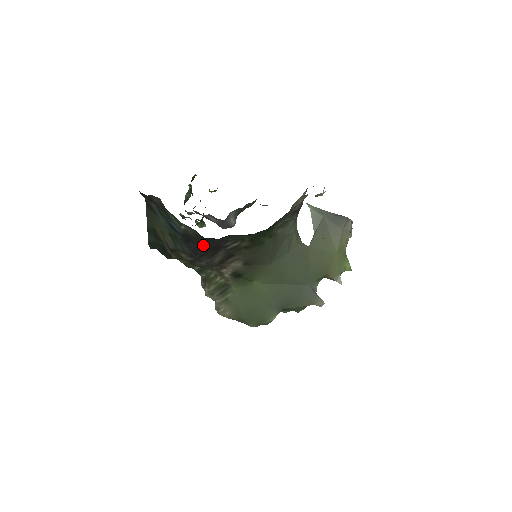
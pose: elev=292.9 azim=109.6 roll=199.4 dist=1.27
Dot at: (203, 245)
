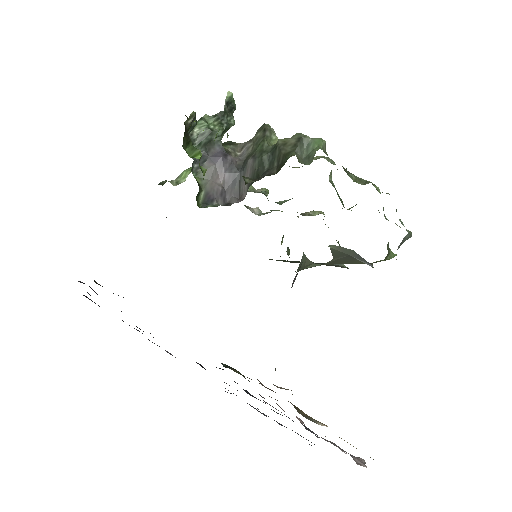
Dot at: occluded
